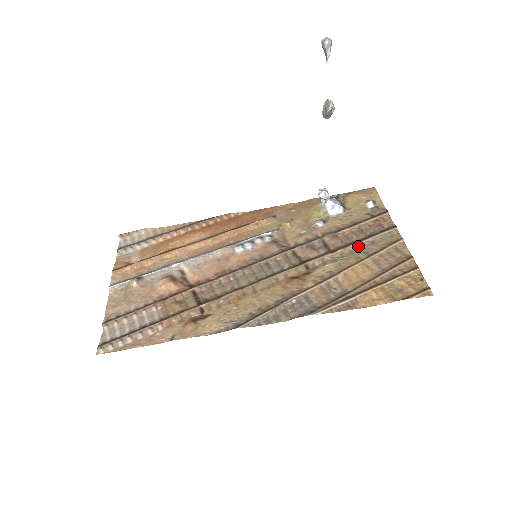
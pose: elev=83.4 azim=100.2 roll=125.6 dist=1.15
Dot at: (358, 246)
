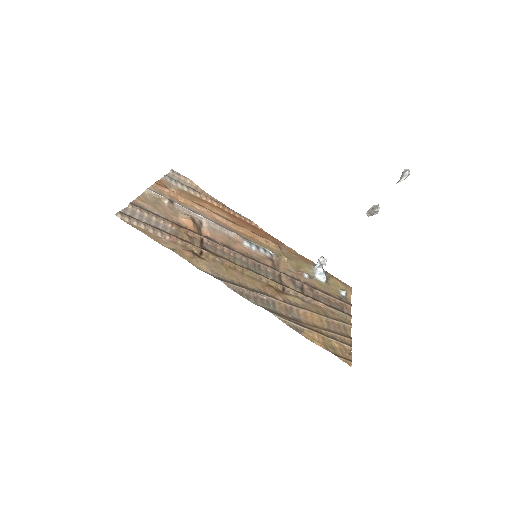
Dot at: (322, 306)
